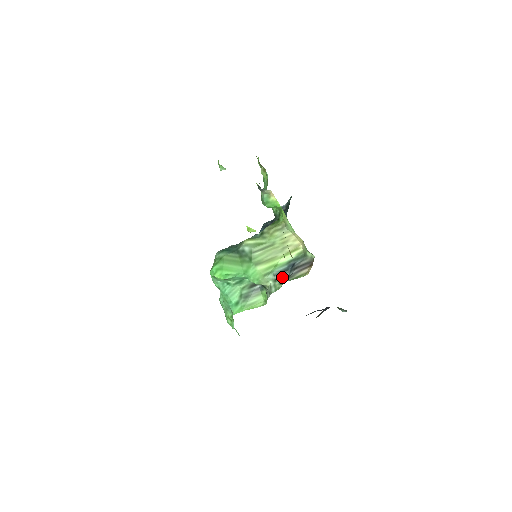
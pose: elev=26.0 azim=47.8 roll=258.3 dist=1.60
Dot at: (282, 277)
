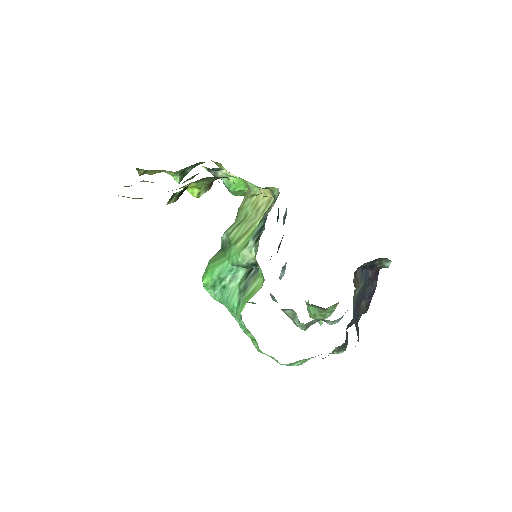
Dot at: (260, 234)
